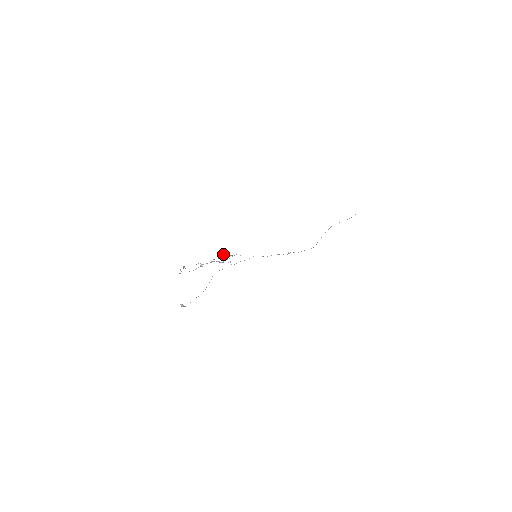
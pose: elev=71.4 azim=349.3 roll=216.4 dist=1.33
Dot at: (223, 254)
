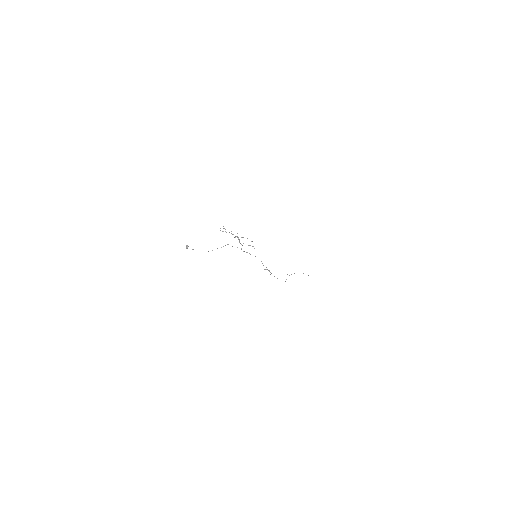
Dot at: occluded
